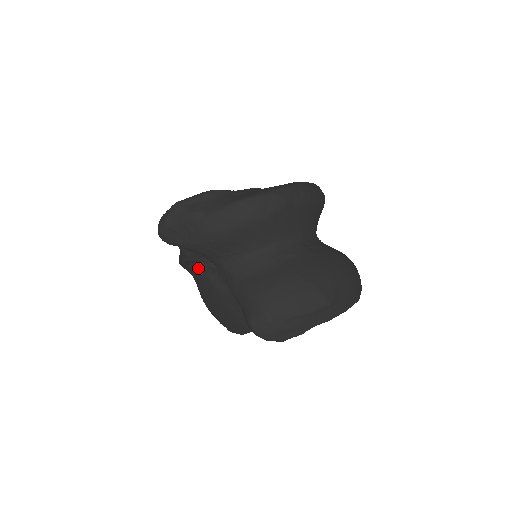
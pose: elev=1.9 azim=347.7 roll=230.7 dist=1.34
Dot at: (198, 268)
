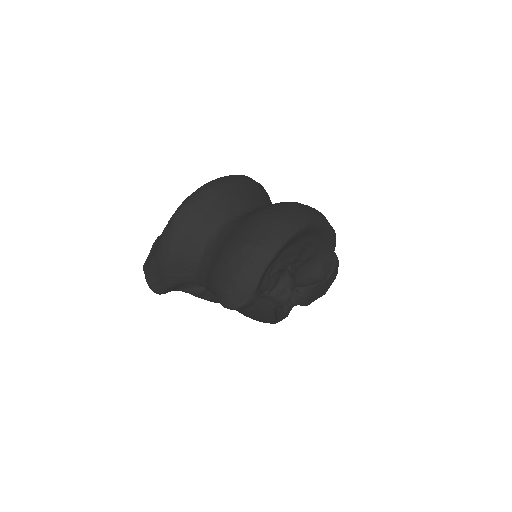
Dot at: (211, 295)
